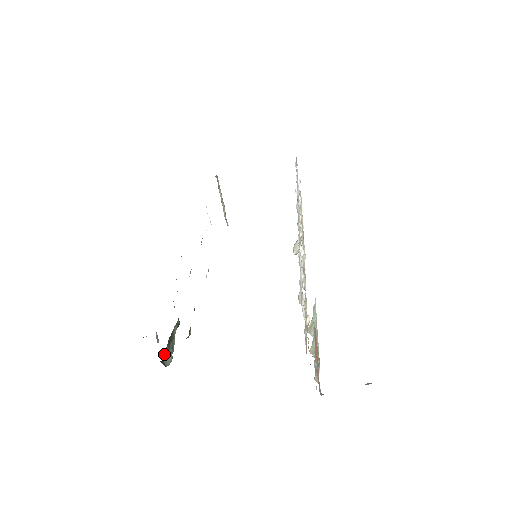
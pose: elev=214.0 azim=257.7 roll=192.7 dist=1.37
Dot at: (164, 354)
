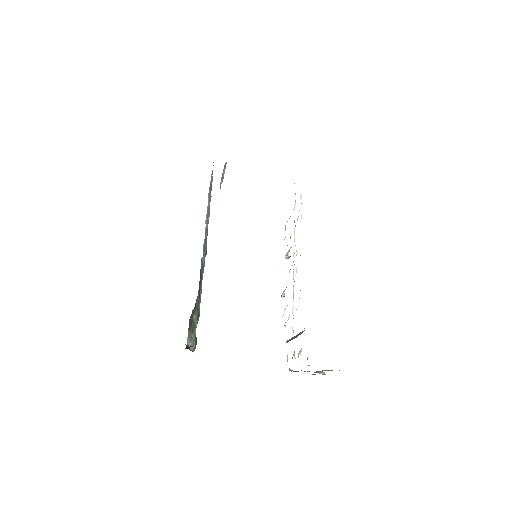
Dot at: (187, 338)
